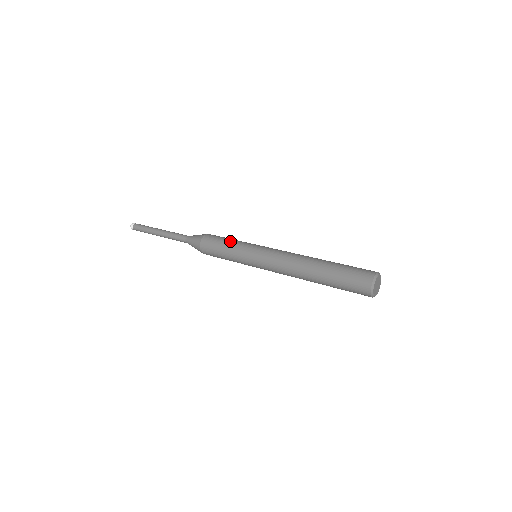
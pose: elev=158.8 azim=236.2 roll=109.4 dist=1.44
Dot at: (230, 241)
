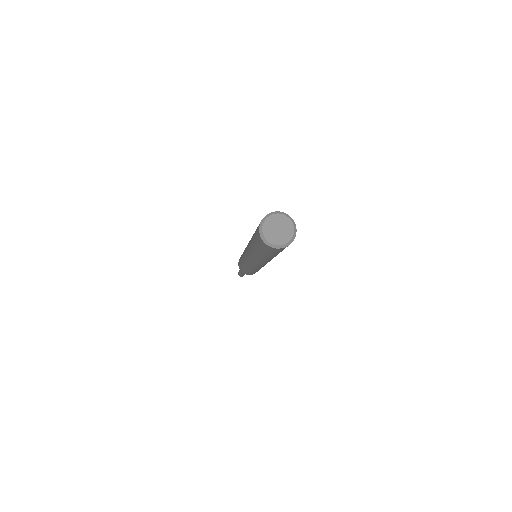
Dot at: occluded
